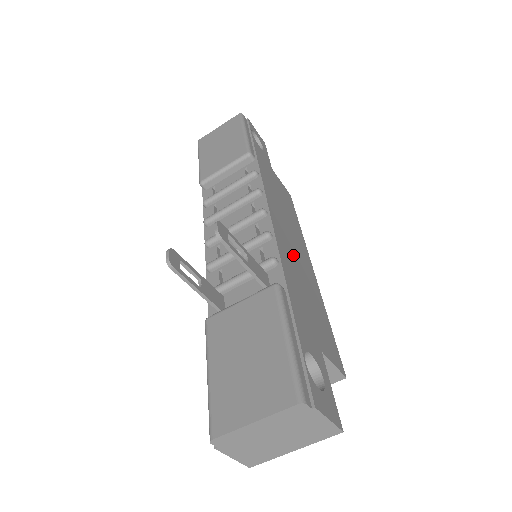
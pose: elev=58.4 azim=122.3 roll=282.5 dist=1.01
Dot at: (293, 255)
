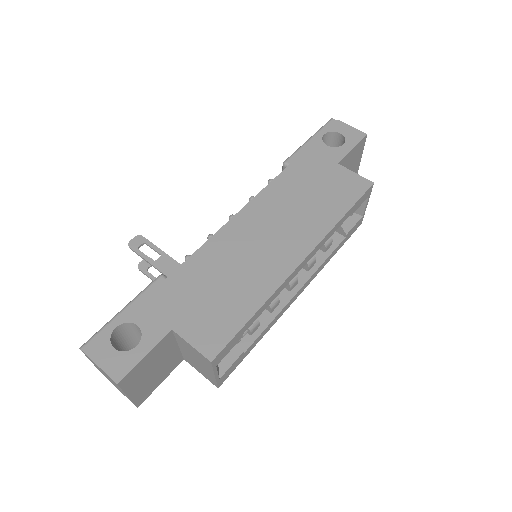
Dot at: (242, 251)
